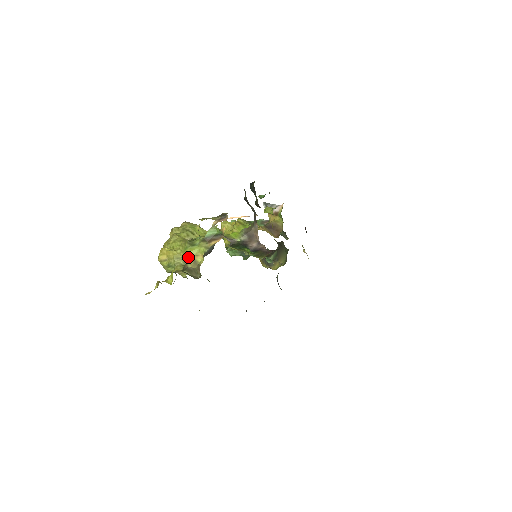
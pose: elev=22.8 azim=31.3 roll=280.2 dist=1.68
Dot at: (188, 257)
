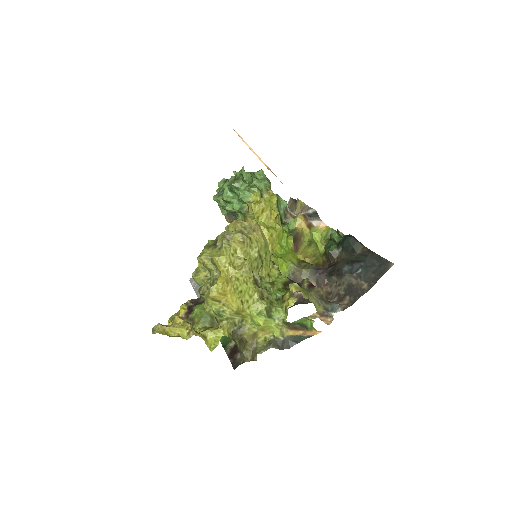
Dot at: (252, 324)
